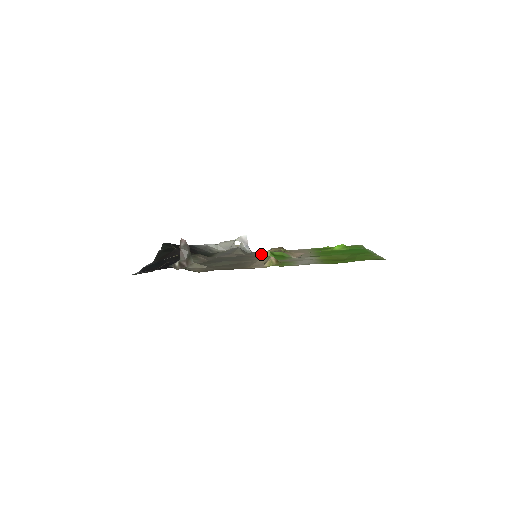
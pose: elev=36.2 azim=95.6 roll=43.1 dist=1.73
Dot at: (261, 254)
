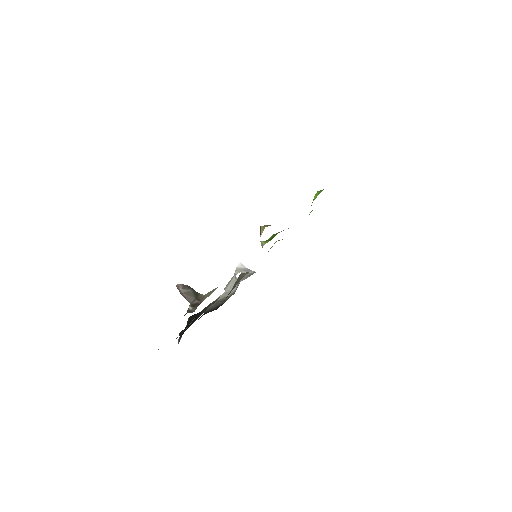
Dot at: occluded
